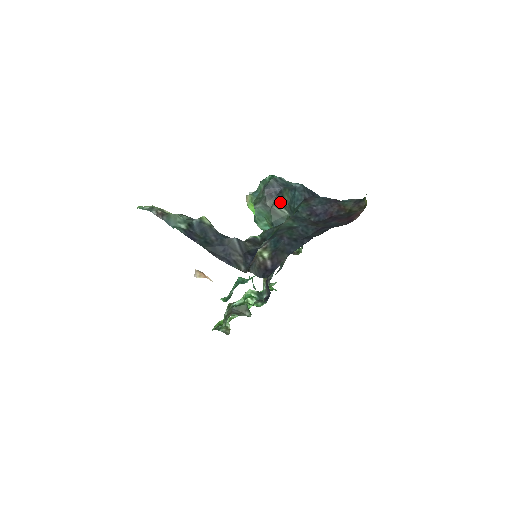
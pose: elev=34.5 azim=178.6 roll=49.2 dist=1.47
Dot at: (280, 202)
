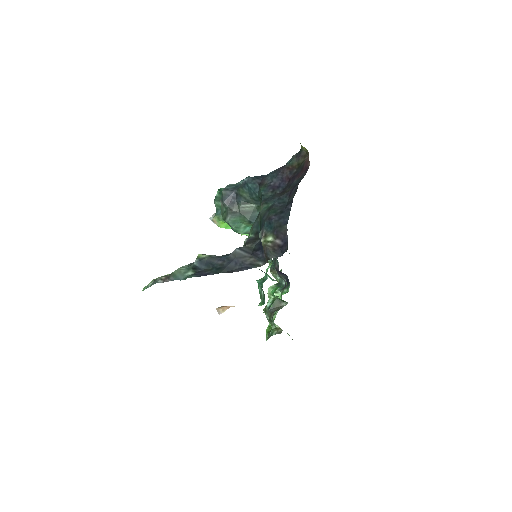
Dot at: (243, 202)
